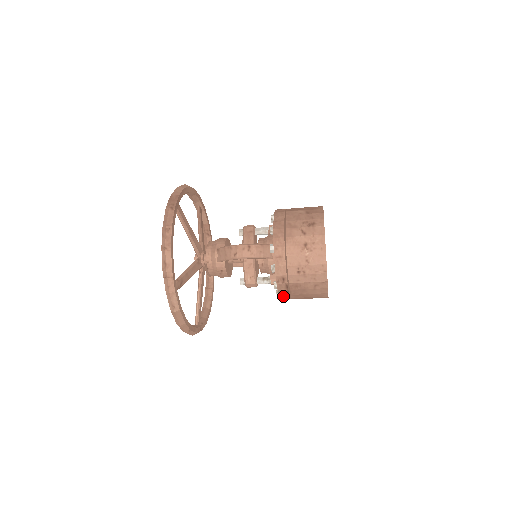
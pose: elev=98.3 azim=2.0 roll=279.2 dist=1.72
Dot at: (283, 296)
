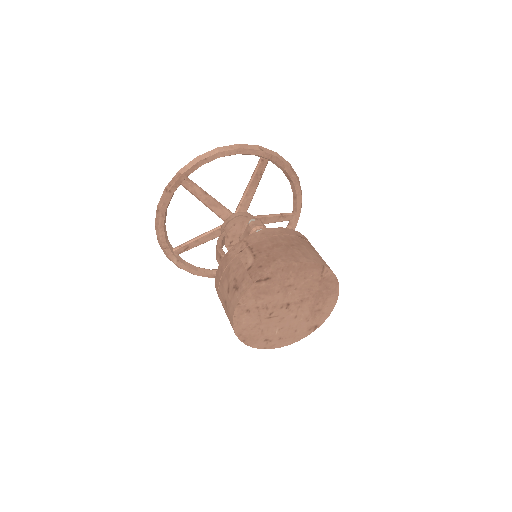
Dot at: occluded
